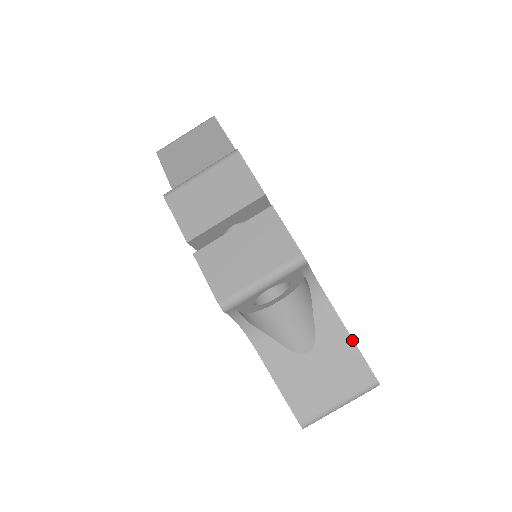
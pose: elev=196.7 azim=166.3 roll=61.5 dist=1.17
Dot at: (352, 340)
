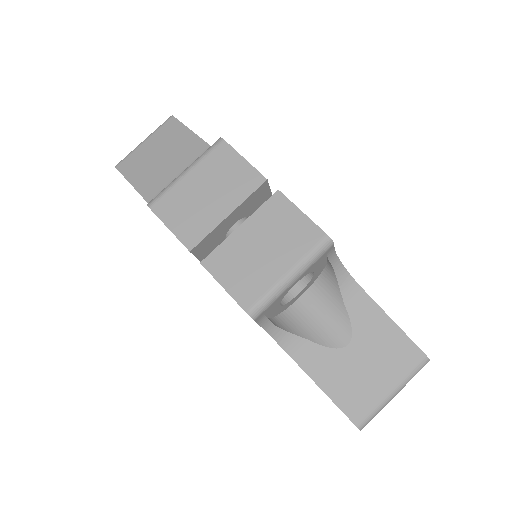
Dot at: (391, 320)
